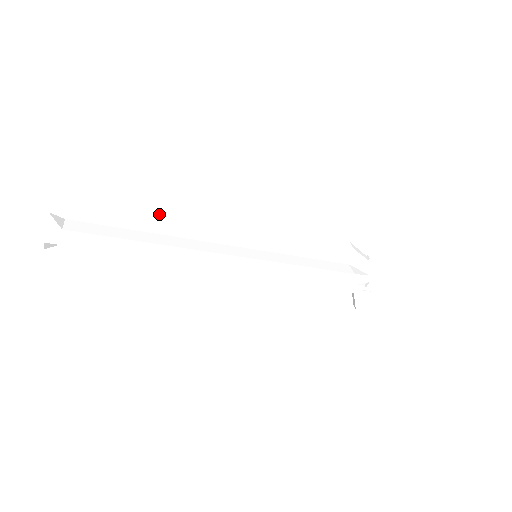
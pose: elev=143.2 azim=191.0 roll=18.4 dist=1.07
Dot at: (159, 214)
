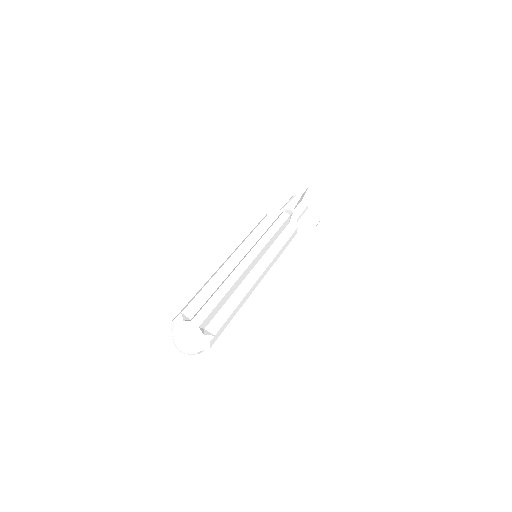
Dot at: (232, 285)
